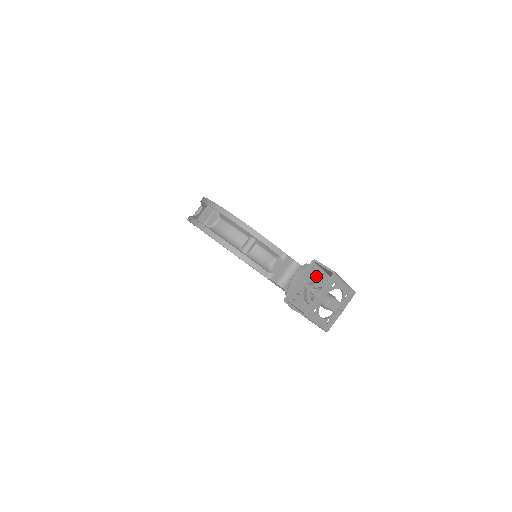
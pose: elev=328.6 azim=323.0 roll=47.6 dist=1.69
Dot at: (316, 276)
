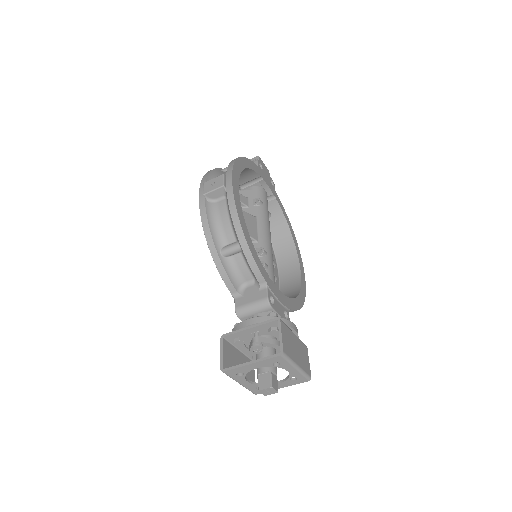
Dot at: occluded
